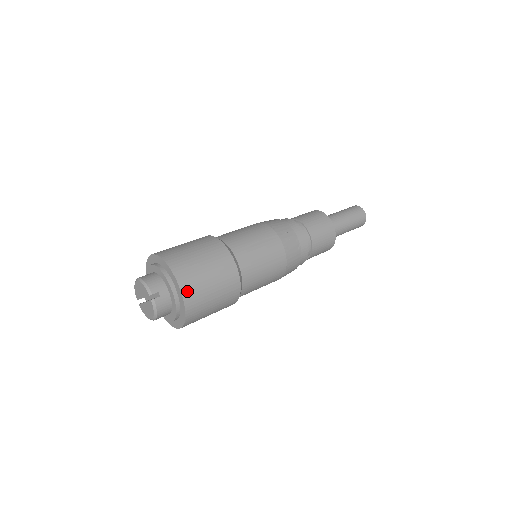
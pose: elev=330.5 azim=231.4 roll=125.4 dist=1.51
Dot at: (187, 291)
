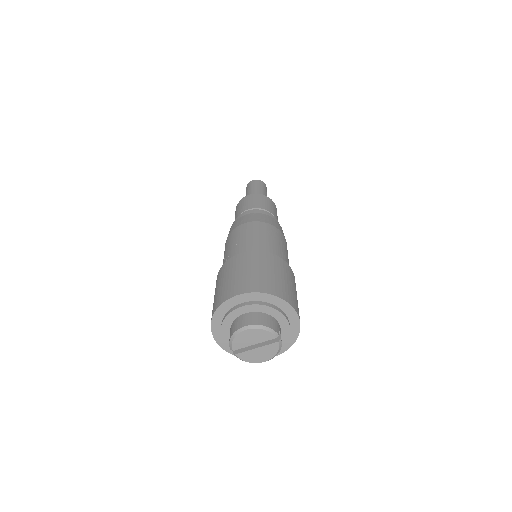
Dot at: (299, 316)
